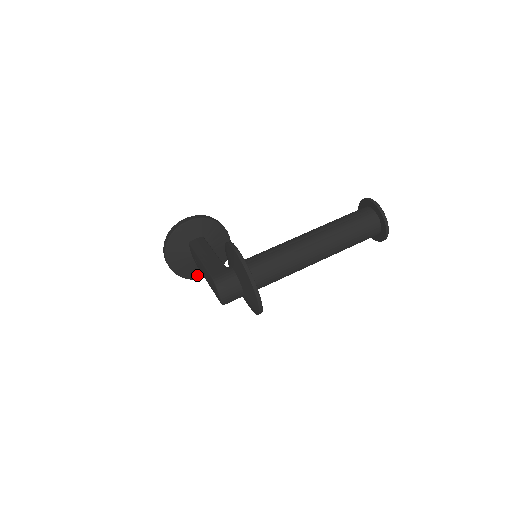
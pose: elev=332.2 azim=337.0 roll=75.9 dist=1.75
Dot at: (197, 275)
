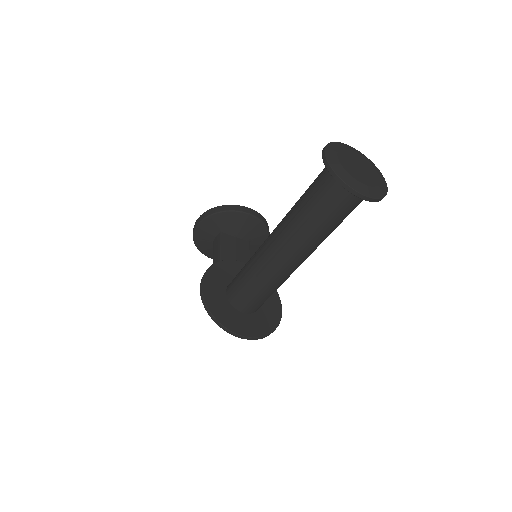
Dot at: (251, 255)
